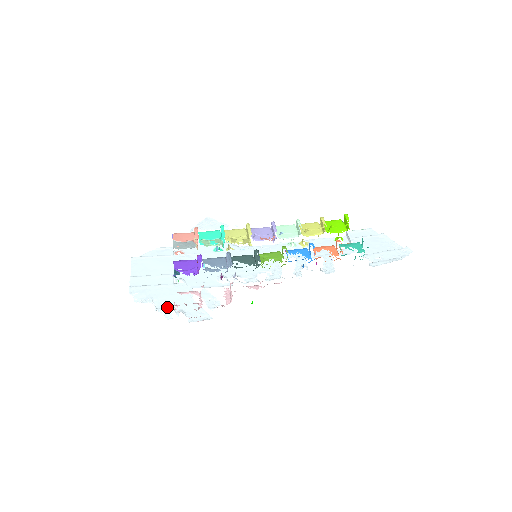
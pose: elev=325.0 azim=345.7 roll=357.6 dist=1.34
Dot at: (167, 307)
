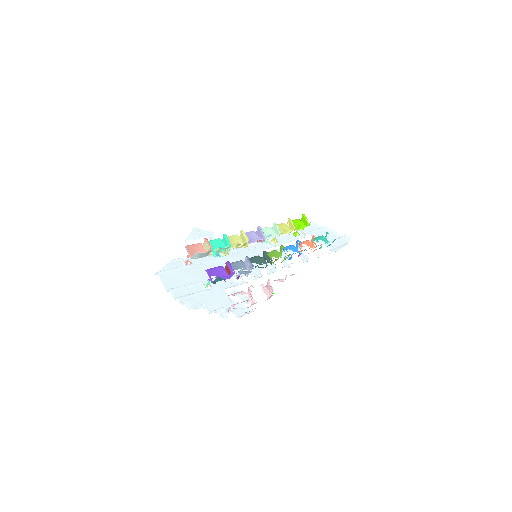
Dot at: (219, 309)
